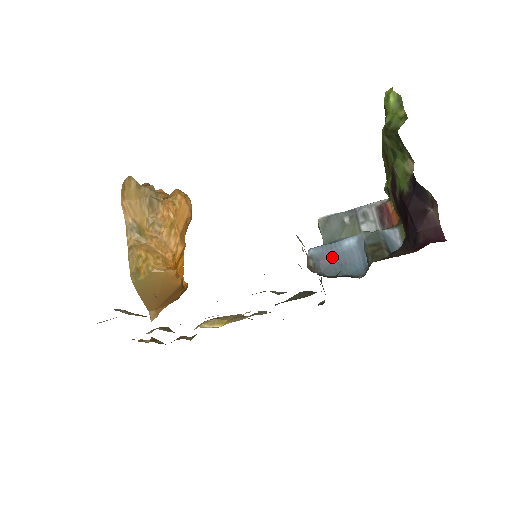
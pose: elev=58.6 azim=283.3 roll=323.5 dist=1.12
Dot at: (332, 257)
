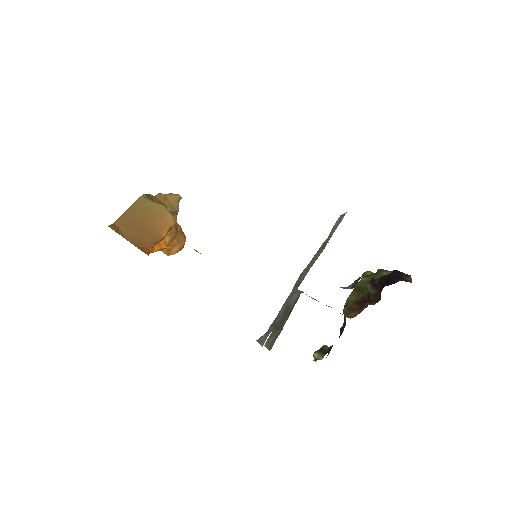
Dot at: occluded
